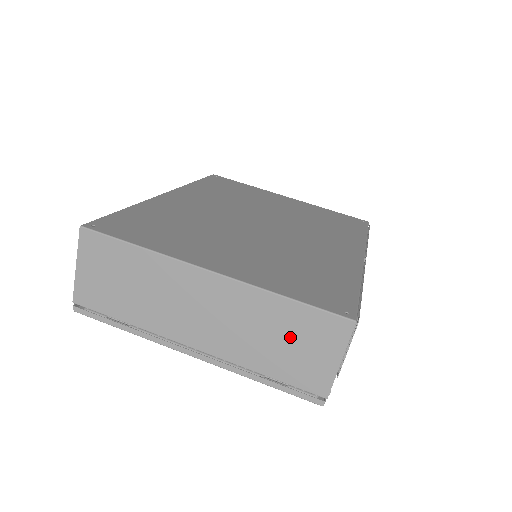
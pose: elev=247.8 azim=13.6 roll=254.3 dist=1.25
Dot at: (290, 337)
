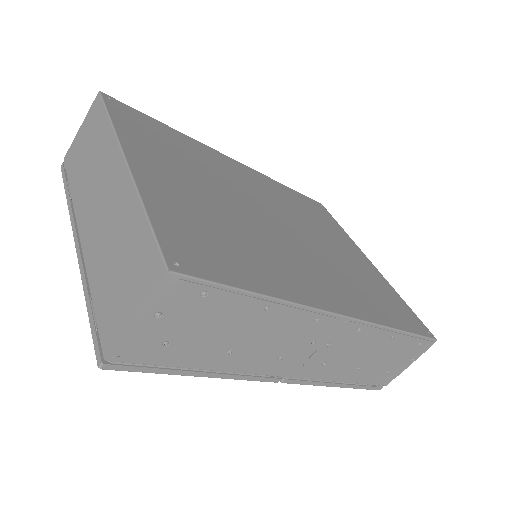
Dot at: (124, 261)
